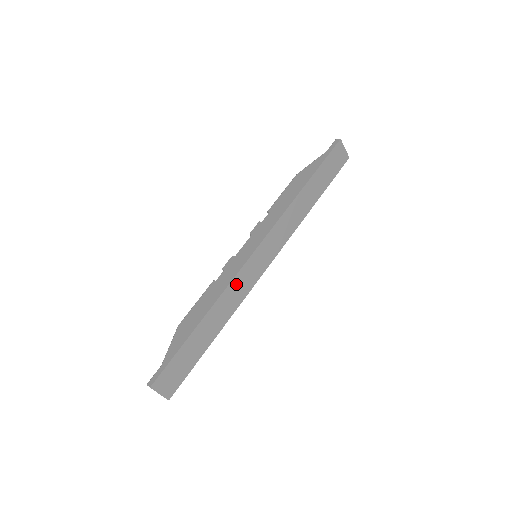
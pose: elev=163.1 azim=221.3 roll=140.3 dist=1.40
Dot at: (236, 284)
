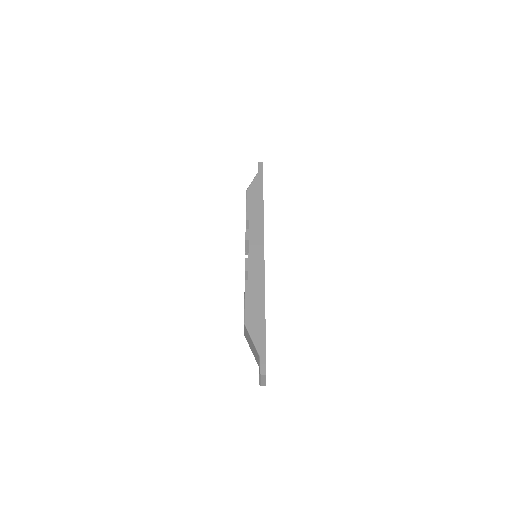
Dot at: occluded
